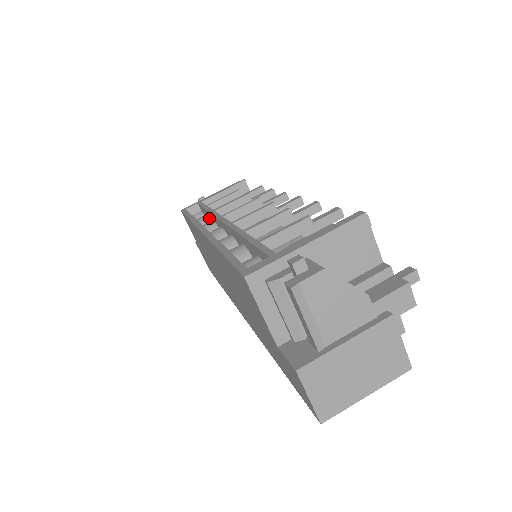
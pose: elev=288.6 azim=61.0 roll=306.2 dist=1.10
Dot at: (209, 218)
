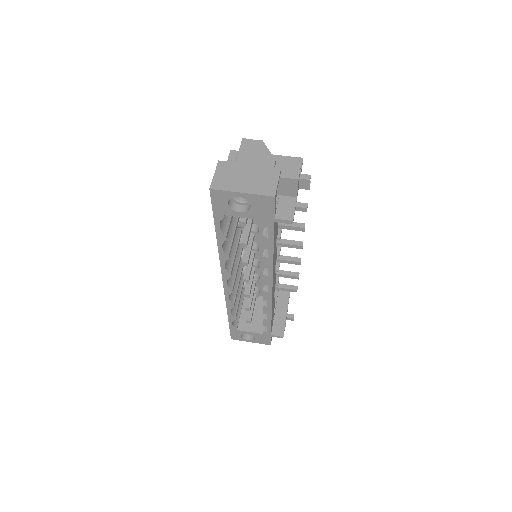
Dot at: occluded
